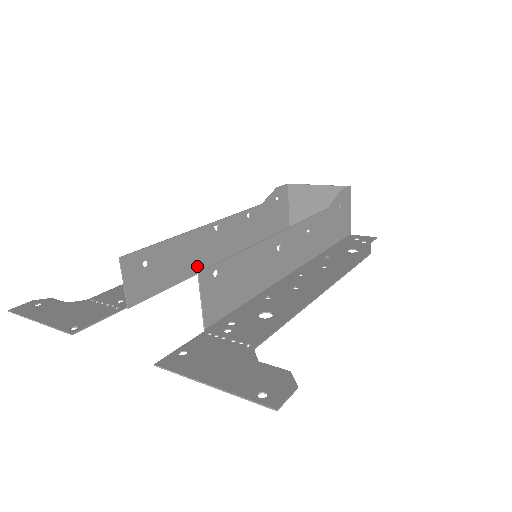
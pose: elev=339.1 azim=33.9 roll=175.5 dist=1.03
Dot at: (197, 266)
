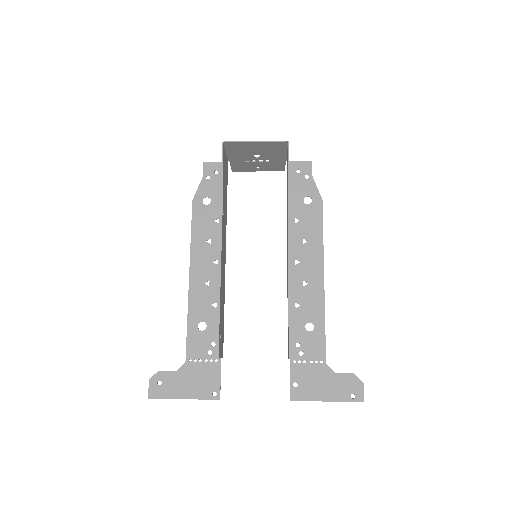
Dot at: (224, 288)
